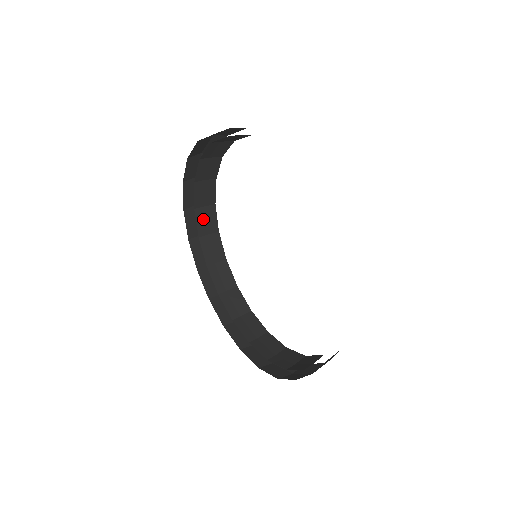
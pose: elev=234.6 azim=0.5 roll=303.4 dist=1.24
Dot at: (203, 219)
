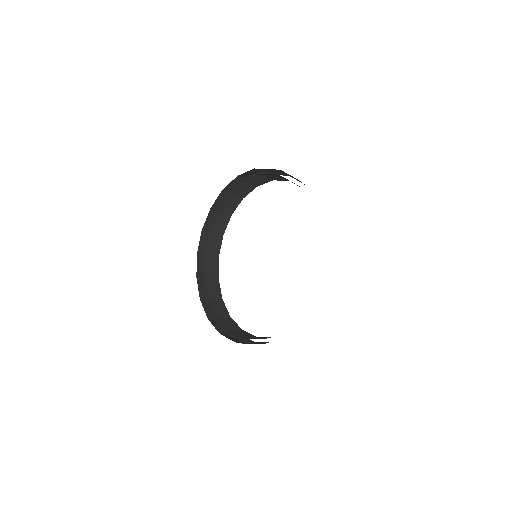
Dot at: (210, 287)
